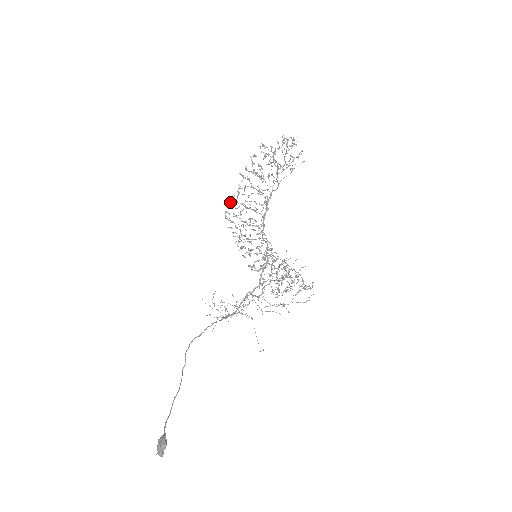
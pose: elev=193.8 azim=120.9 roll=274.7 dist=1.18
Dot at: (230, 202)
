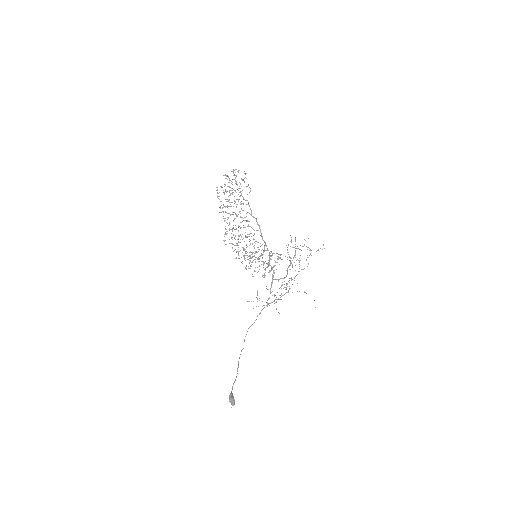
Dot at: (225, 232)
